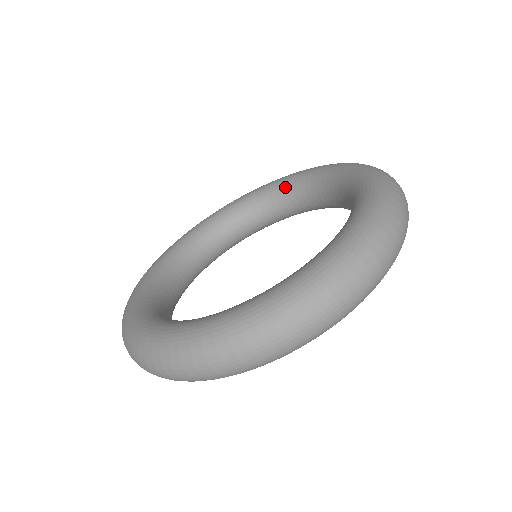
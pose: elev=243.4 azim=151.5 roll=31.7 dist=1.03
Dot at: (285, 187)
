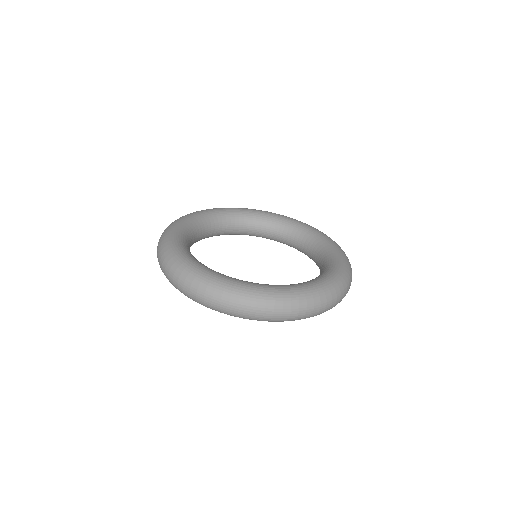
Dot at: (266, 219)
